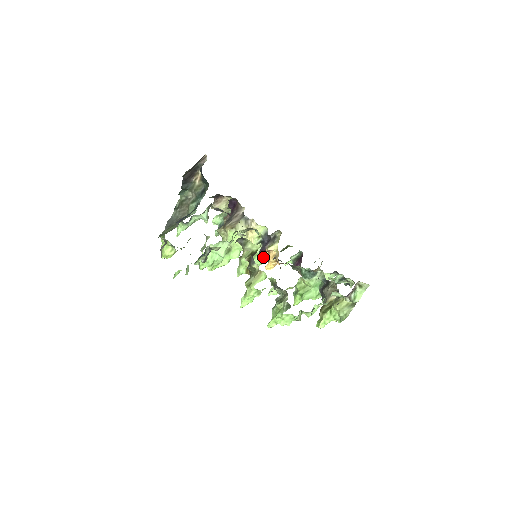
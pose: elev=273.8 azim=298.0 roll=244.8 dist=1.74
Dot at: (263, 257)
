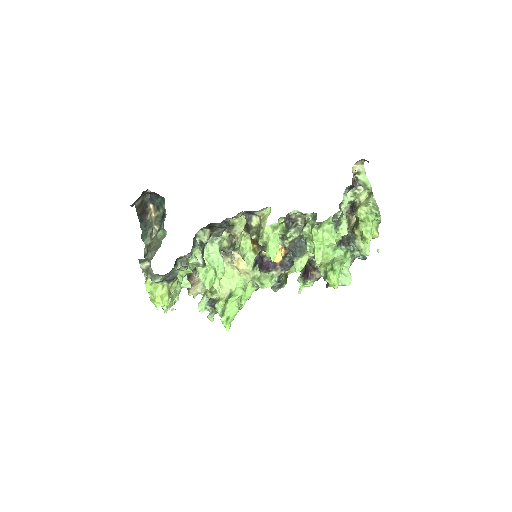
Dot at: (267, 275)
